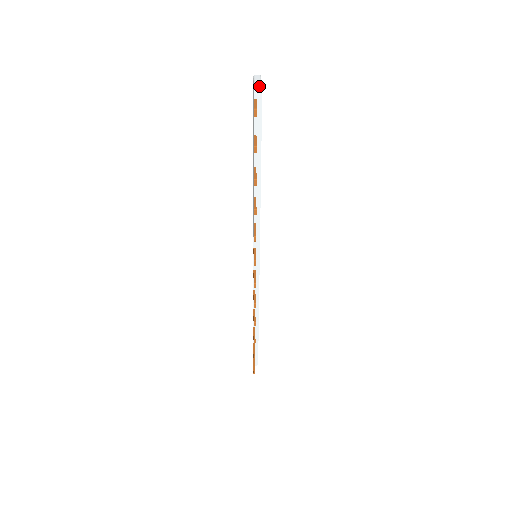
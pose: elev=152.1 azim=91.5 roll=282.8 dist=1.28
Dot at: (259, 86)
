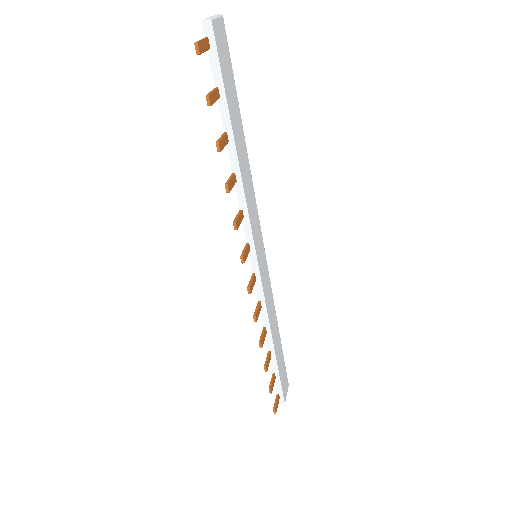
Dot at: (207, 19)
